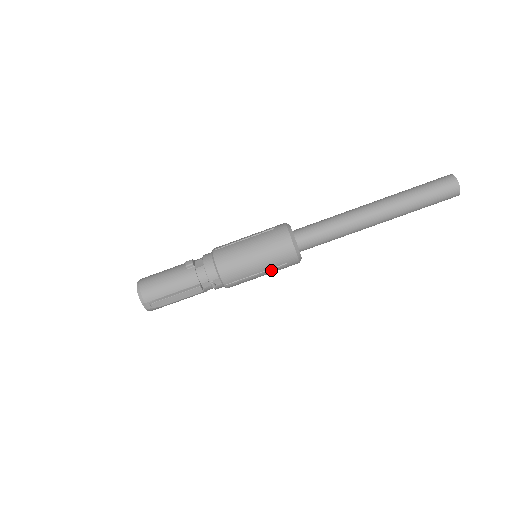
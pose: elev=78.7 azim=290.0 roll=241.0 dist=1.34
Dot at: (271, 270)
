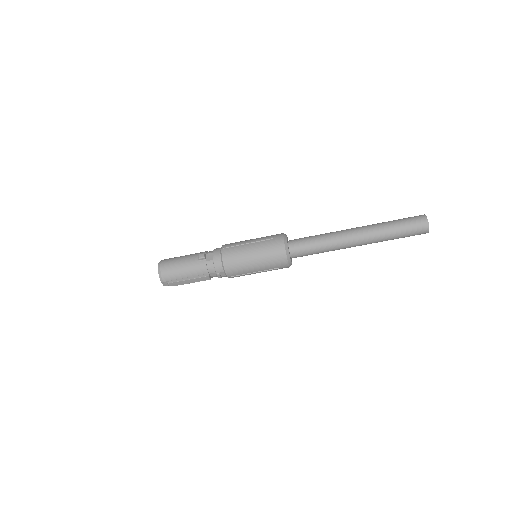
Dot at: (266, 271)
